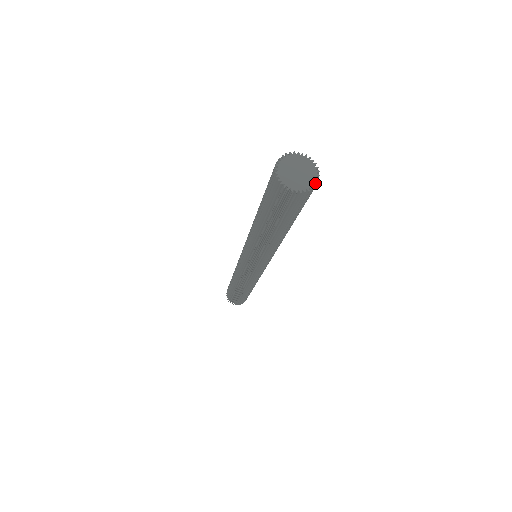
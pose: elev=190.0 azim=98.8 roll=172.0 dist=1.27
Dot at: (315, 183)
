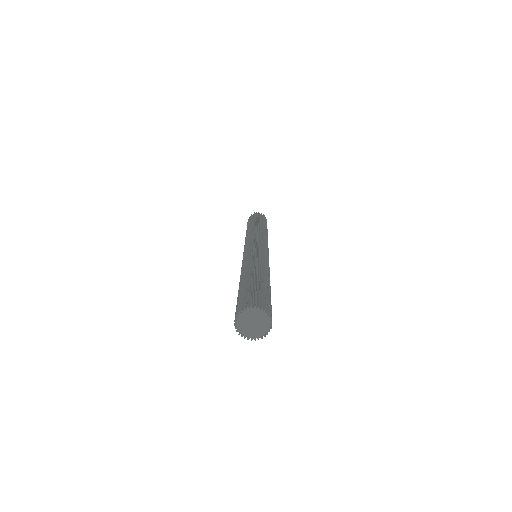
Dot at: (268, 331)
